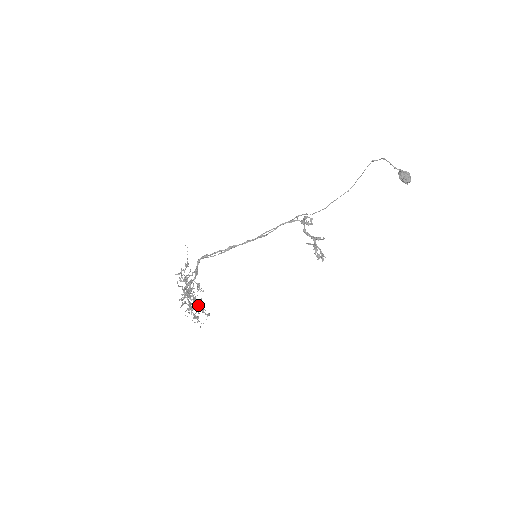
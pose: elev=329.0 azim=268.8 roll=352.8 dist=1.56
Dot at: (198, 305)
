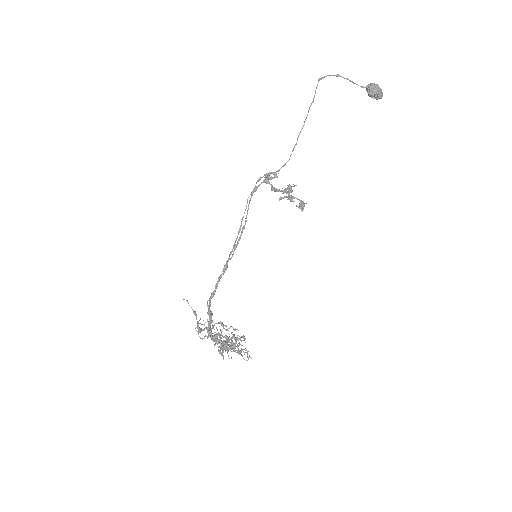
Dot at: occluded
